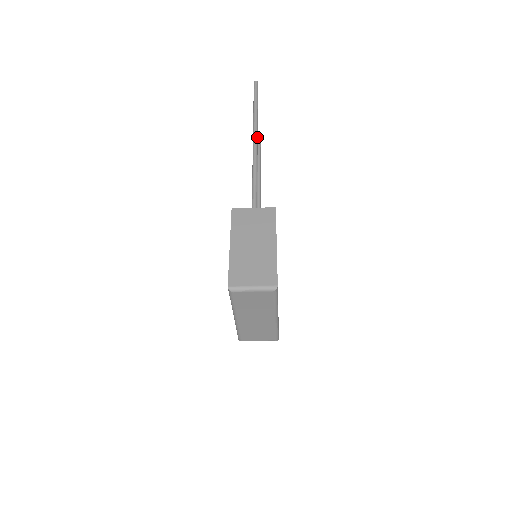
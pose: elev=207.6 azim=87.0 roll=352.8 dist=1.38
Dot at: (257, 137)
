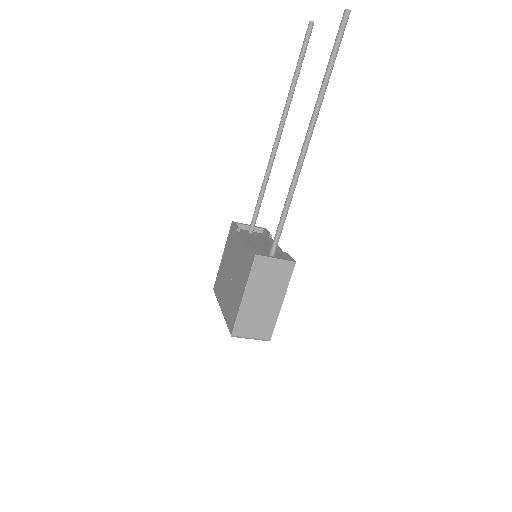
Dot at: (311, 136)
